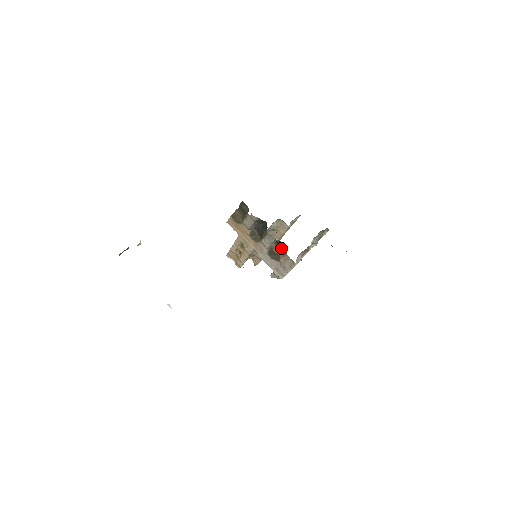
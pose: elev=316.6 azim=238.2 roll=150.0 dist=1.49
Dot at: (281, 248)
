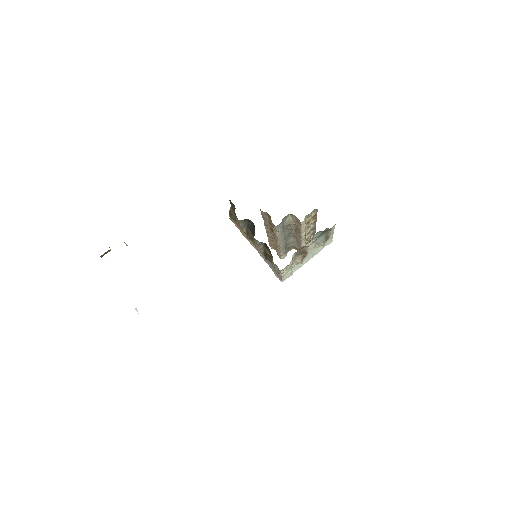
Dot at: (269, 251)
